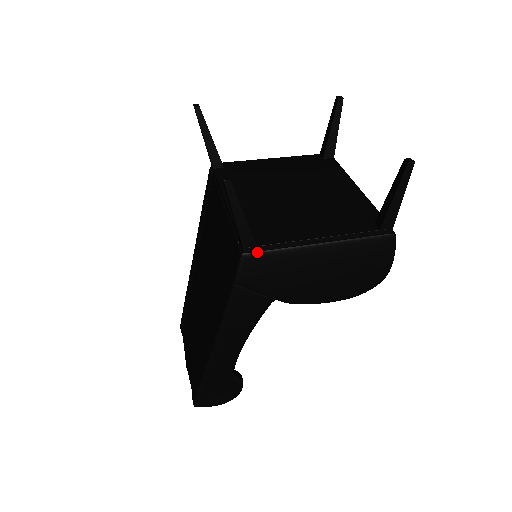
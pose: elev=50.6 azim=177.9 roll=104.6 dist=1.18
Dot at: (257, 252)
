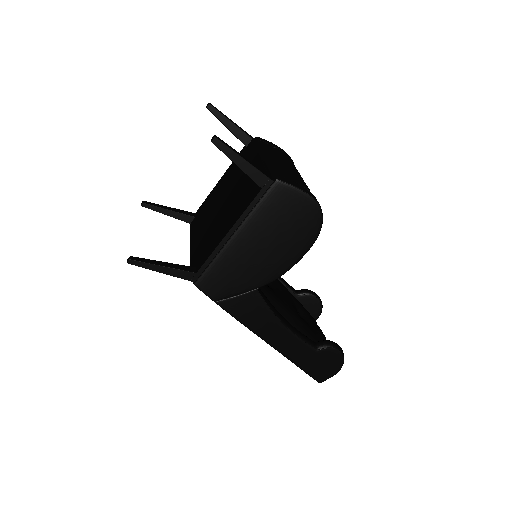
Dot at: (201, 276)
